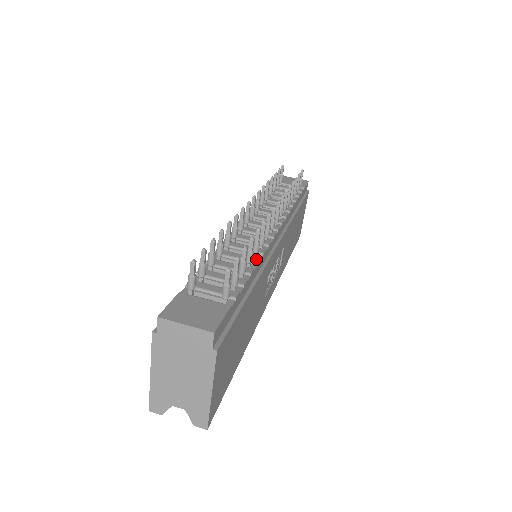
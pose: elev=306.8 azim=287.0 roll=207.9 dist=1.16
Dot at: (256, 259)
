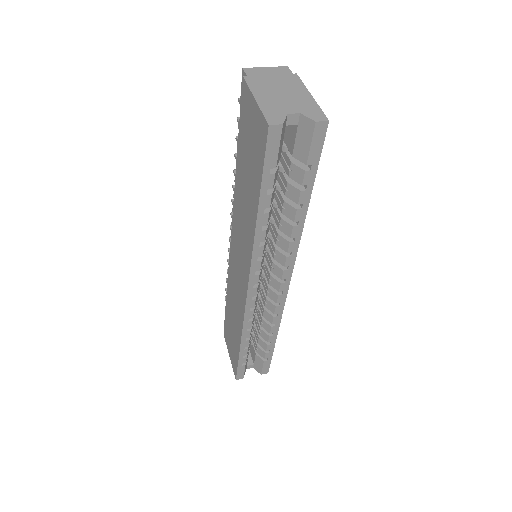
Dot at: occluded
